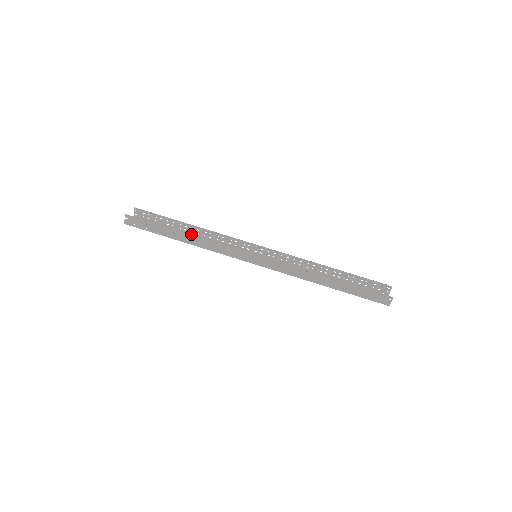
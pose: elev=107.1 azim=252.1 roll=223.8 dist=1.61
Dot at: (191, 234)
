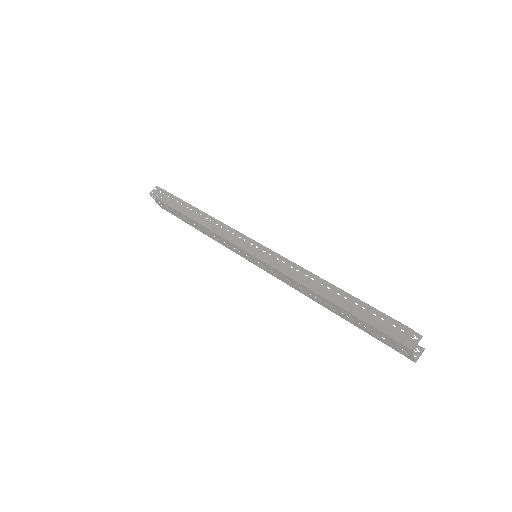
Dot at: (203, 212)
